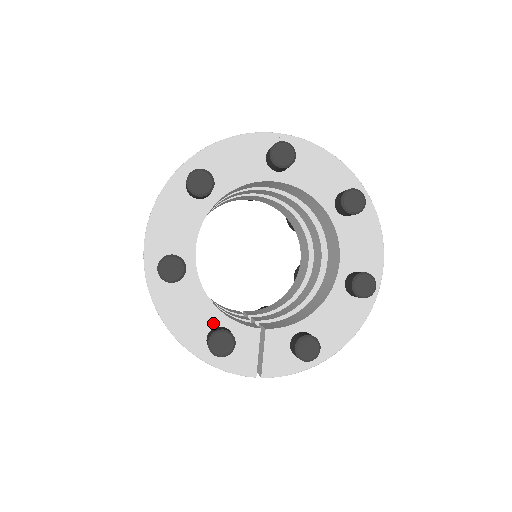
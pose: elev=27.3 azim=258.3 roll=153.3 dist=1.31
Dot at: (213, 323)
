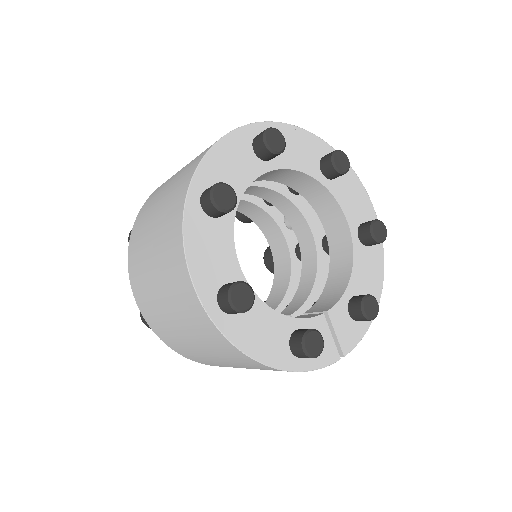
Dot at: (288, 331)
